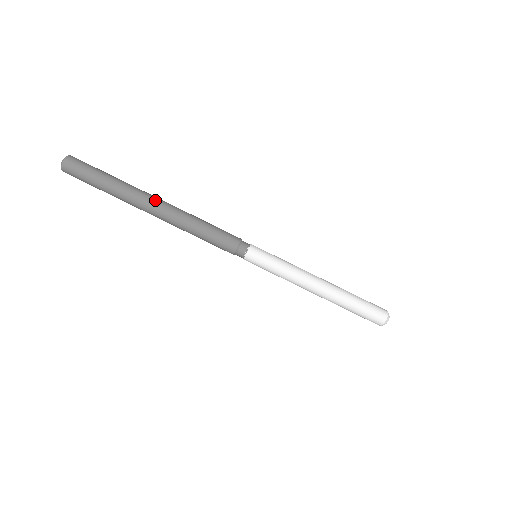
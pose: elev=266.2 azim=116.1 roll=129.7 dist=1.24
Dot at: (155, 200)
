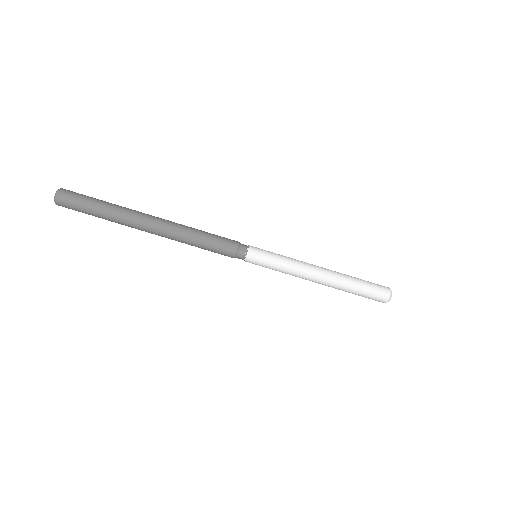
Dot at: (151, 217)
